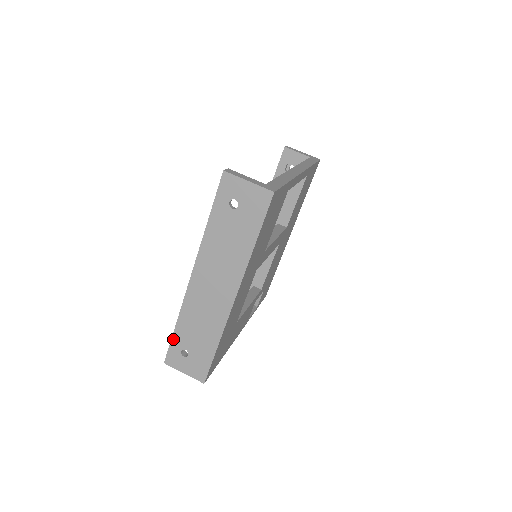
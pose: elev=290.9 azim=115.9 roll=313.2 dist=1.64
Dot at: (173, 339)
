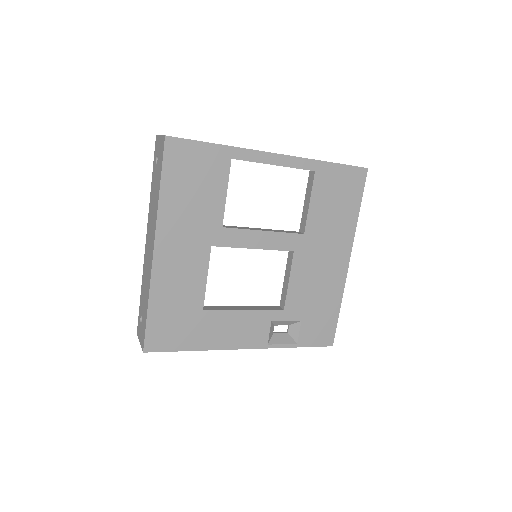
Dot at: (140, 306)
